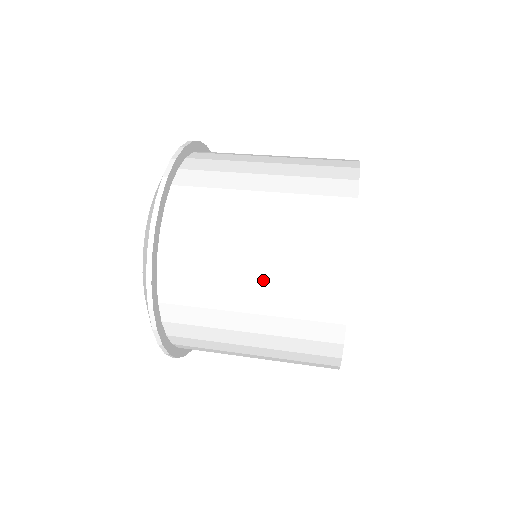
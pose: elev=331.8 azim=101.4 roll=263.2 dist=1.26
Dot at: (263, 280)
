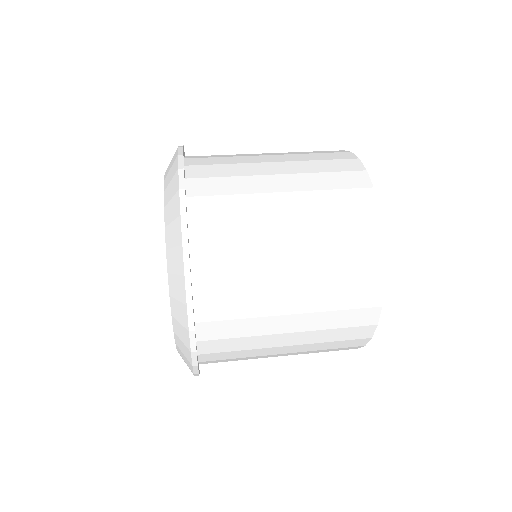
Dot at: (297, 349)
